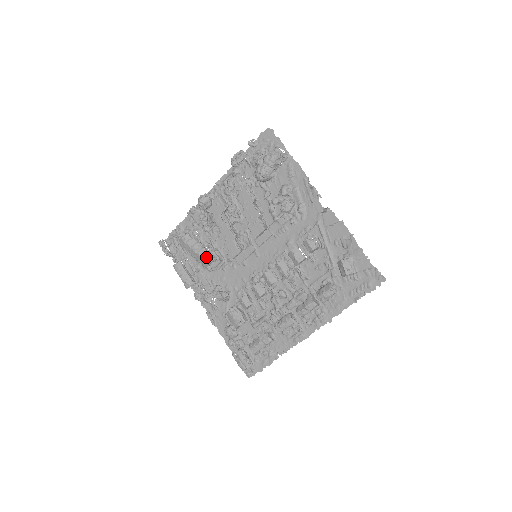
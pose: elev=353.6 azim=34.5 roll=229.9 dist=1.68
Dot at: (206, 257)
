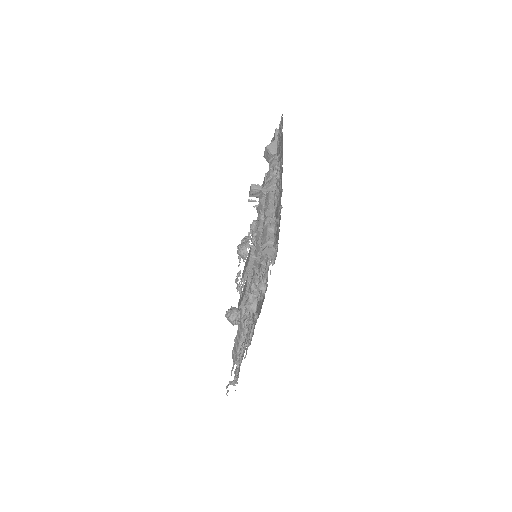
Dot at: occluded
